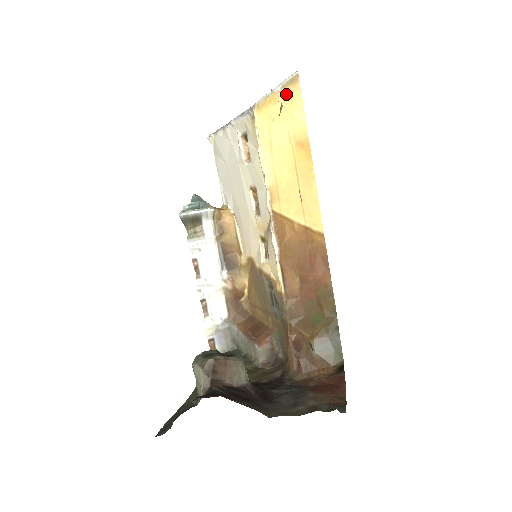
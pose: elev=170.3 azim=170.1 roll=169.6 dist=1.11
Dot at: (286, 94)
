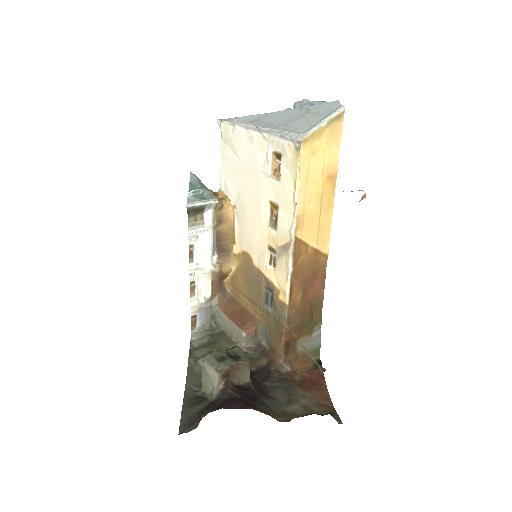
Dot at: (330, 129)
